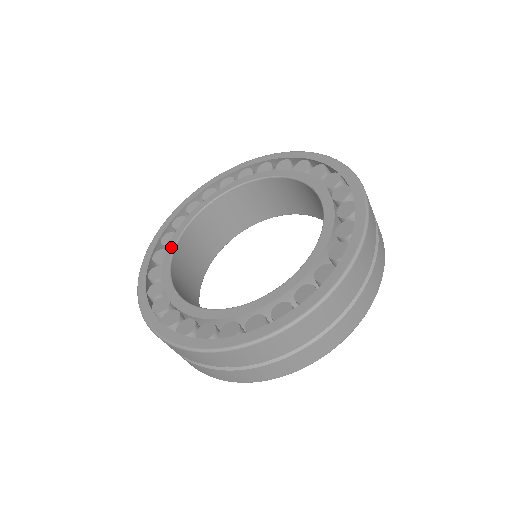
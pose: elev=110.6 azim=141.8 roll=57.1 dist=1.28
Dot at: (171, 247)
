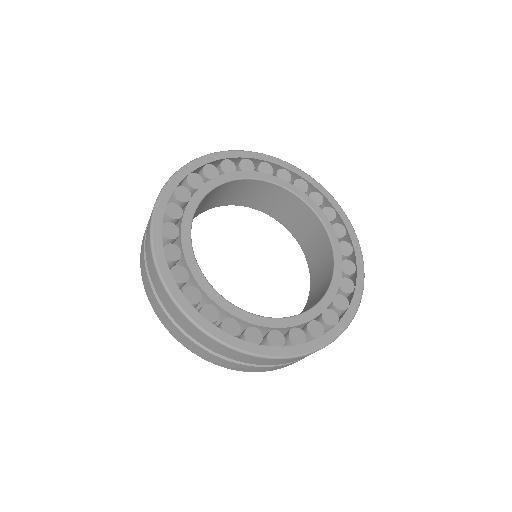
Dot at: (187, 227)
